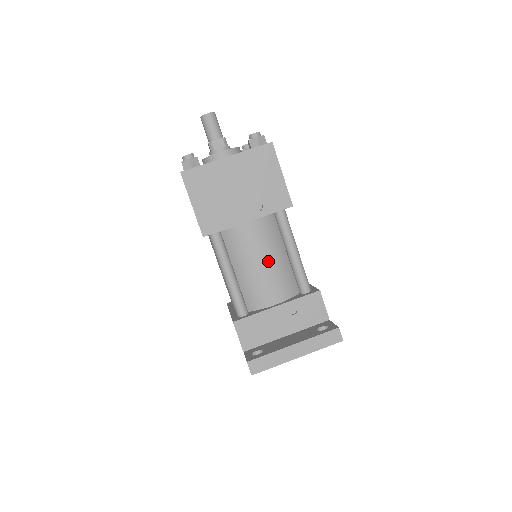
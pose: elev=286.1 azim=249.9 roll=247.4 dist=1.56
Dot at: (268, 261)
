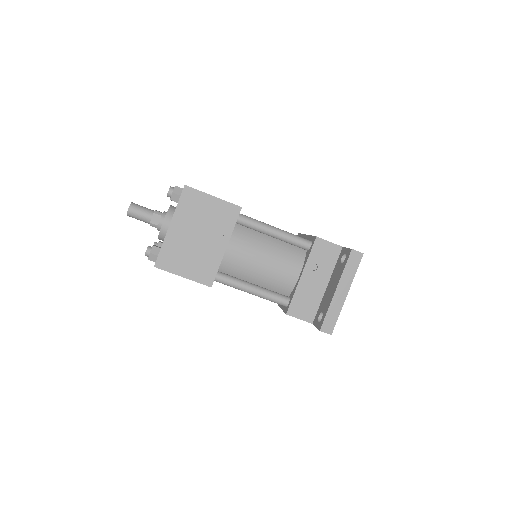
Dot at: (265, 255)
